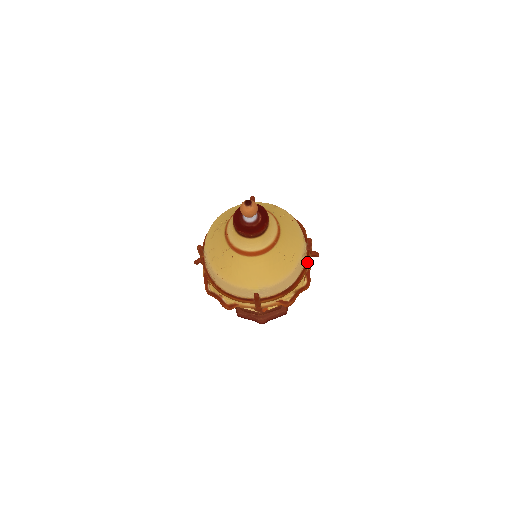
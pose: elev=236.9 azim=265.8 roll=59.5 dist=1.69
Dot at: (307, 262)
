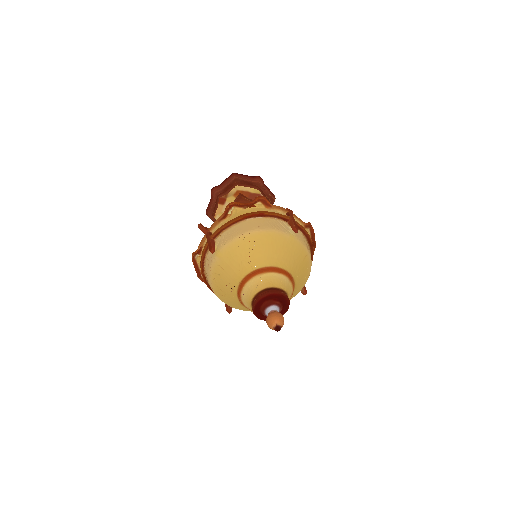
Dot at: occluded
